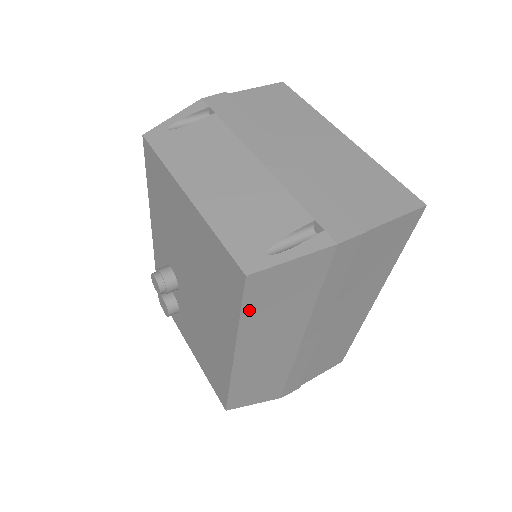
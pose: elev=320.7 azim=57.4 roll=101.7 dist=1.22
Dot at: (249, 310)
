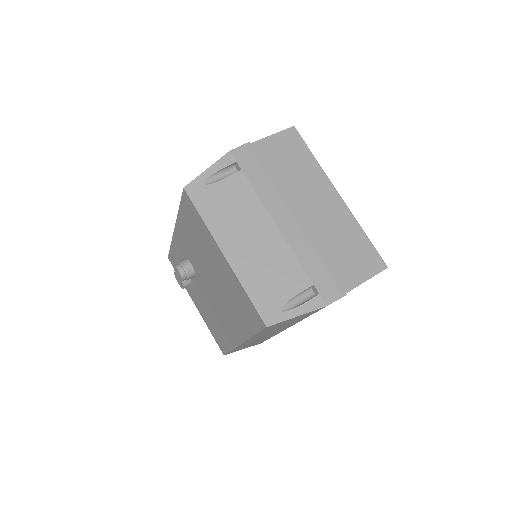
Dot at: (261, 332)
